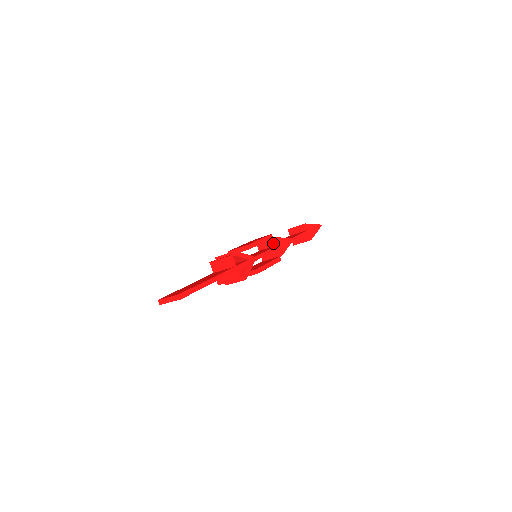
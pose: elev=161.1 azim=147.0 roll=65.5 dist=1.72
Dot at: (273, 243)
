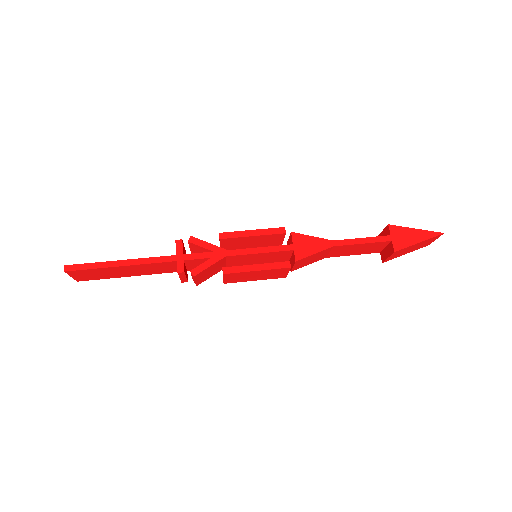
Dot at: (291, 242)
